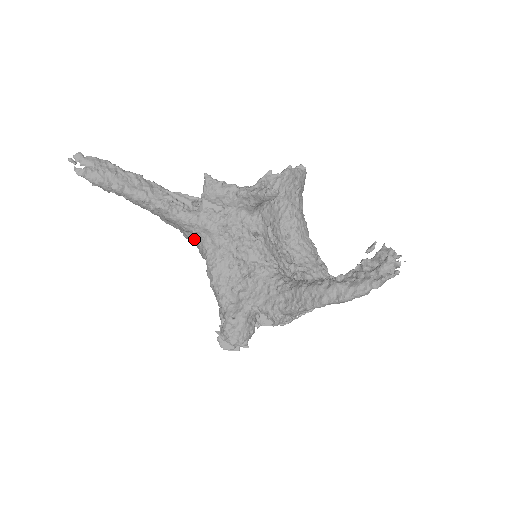
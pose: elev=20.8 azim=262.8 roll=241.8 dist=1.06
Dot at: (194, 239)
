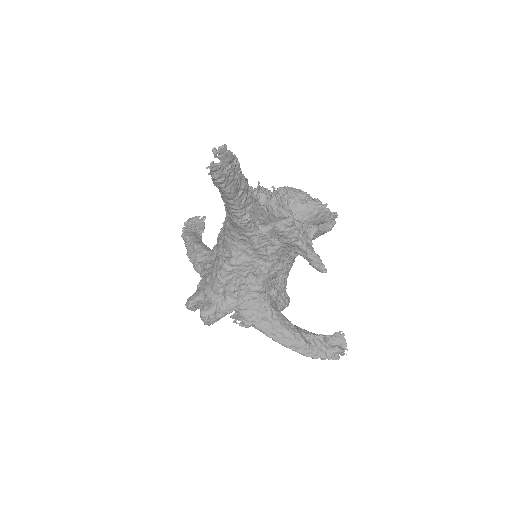
Dot at: (235, 237)
